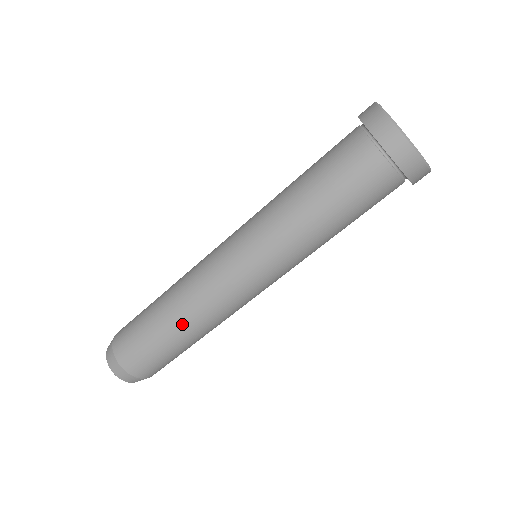
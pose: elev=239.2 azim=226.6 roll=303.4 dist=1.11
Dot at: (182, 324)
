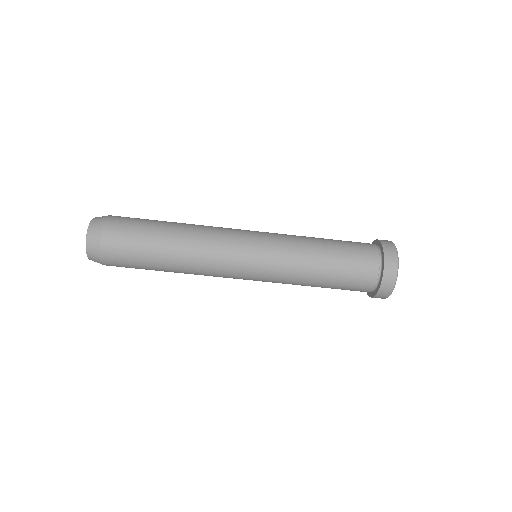
Dot at: (179, 240)
